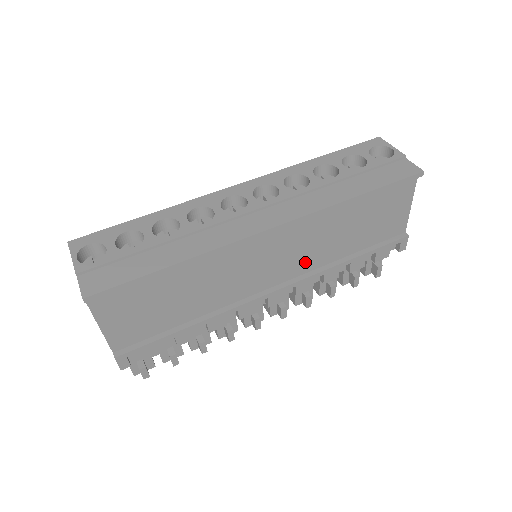
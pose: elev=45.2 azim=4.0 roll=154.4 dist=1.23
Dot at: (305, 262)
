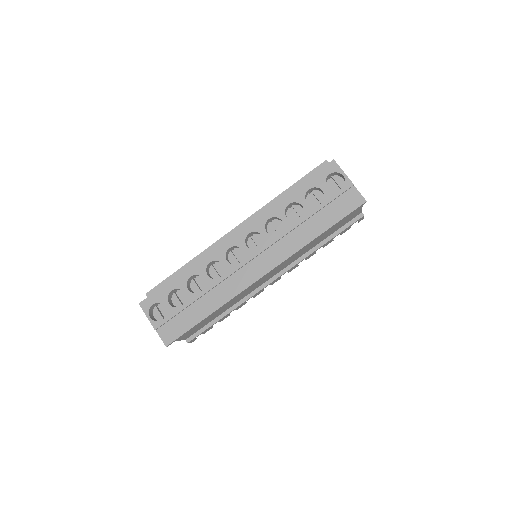
Dot at: (290, 261)
